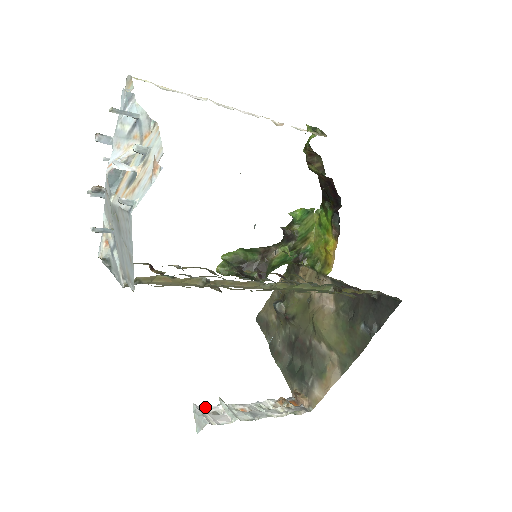
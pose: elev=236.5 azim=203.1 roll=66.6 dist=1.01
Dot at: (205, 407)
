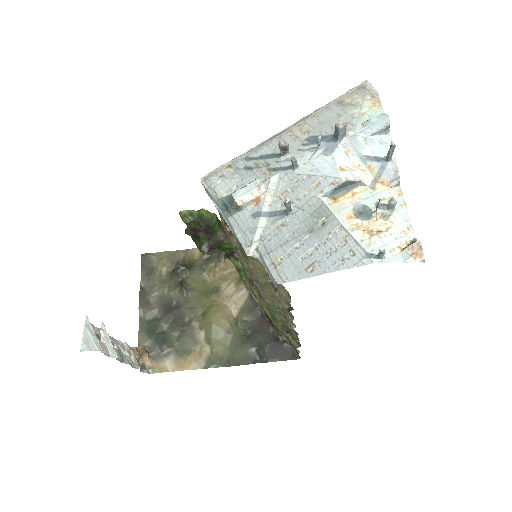
Dot at: (93, 325)
